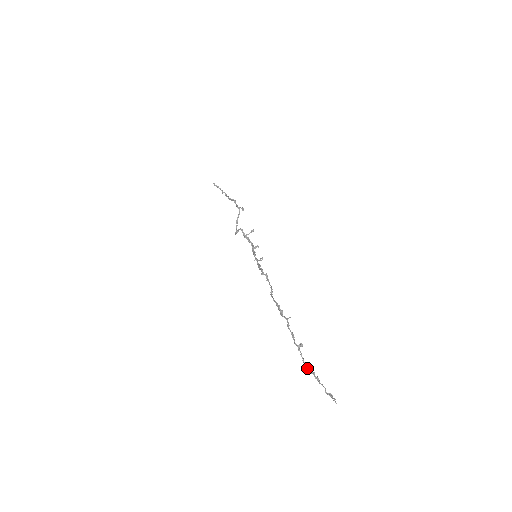
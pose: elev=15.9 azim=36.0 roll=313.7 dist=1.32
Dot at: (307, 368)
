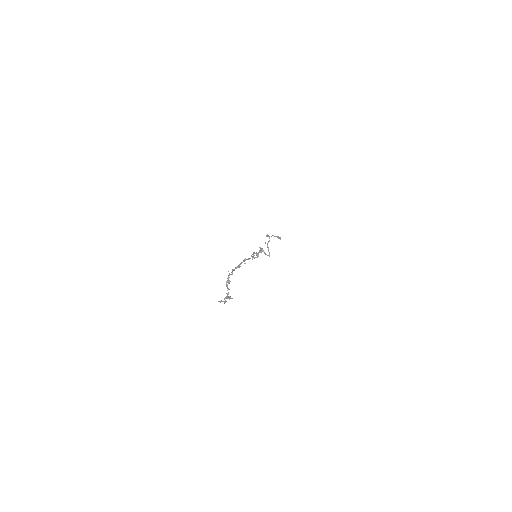
Dot at: occluded
